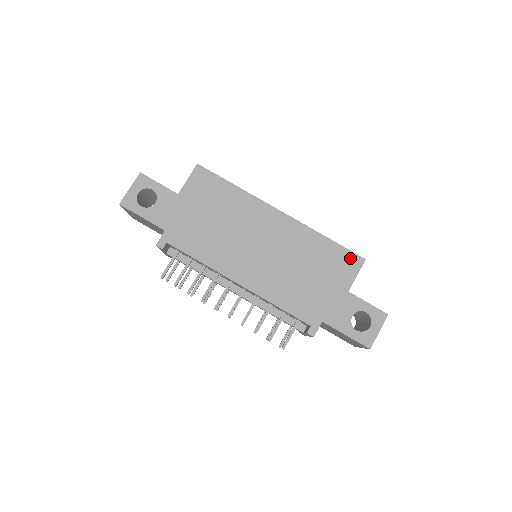
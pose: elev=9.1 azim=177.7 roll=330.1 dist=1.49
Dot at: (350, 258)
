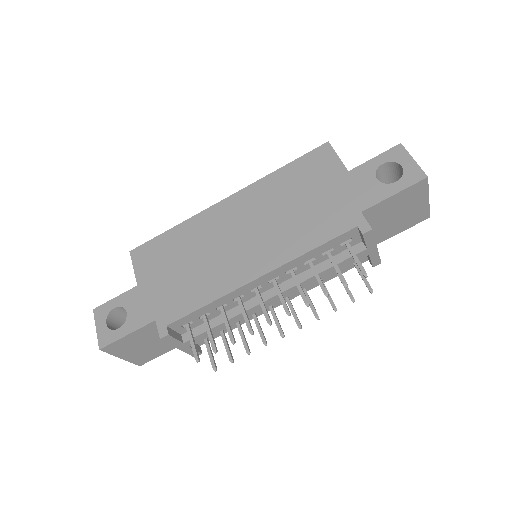
Dot at: (316, 155)
